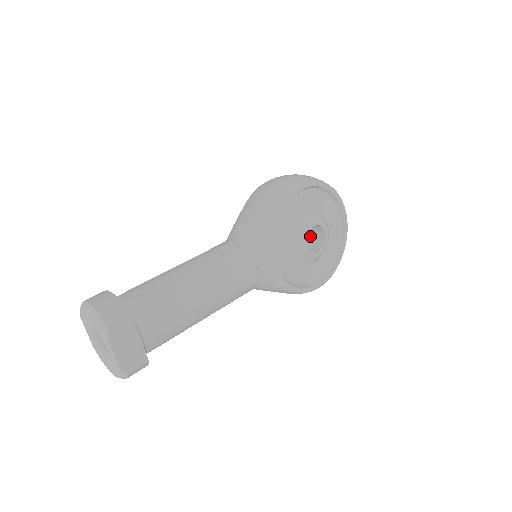
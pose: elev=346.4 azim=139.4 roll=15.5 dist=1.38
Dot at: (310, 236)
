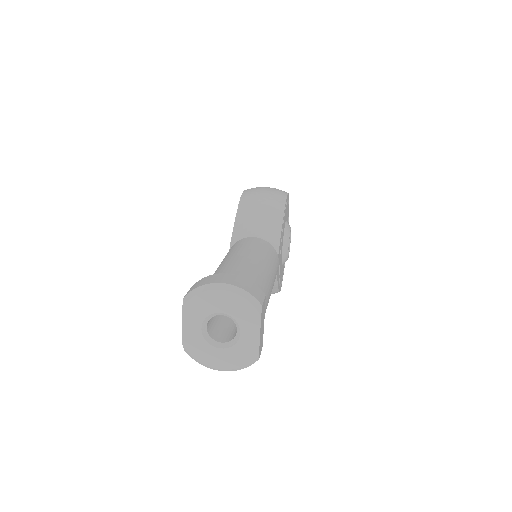
Dot at: occluded
